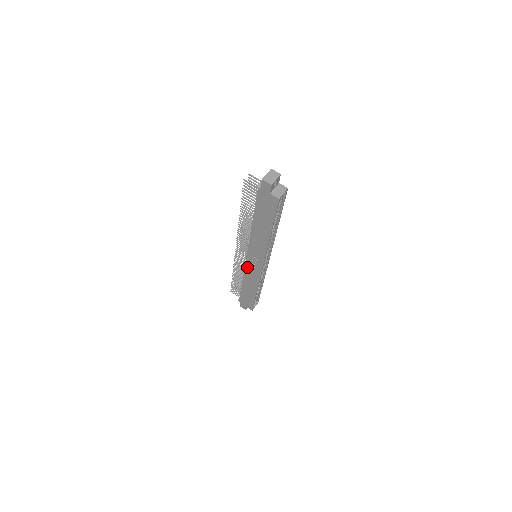
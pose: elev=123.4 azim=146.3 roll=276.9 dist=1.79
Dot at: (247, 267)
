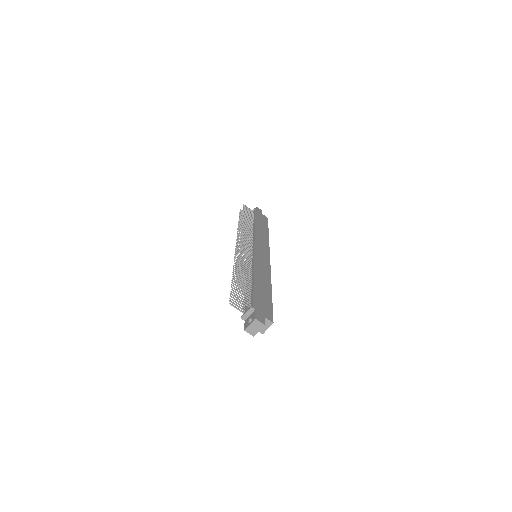
Dot at: occluded
